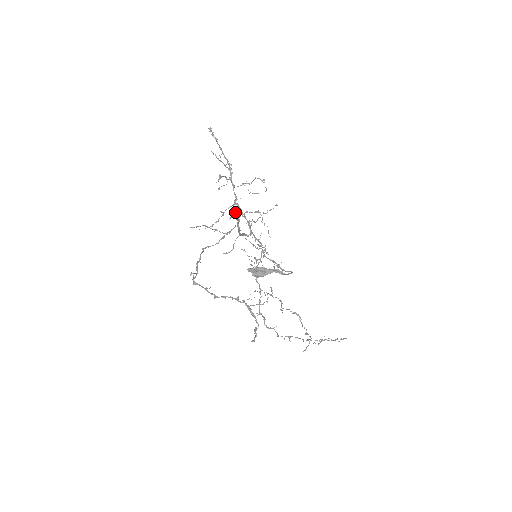
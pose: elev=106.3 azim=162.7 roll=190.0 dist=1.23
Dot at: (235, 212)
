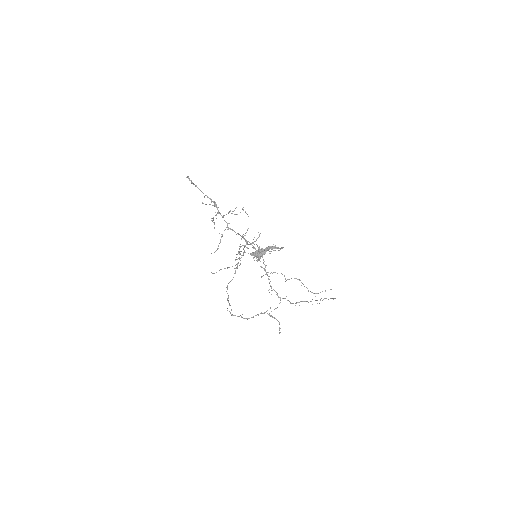
Dot at: occluded
